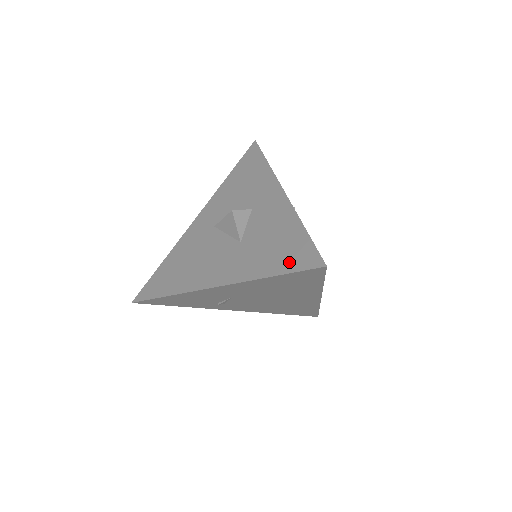
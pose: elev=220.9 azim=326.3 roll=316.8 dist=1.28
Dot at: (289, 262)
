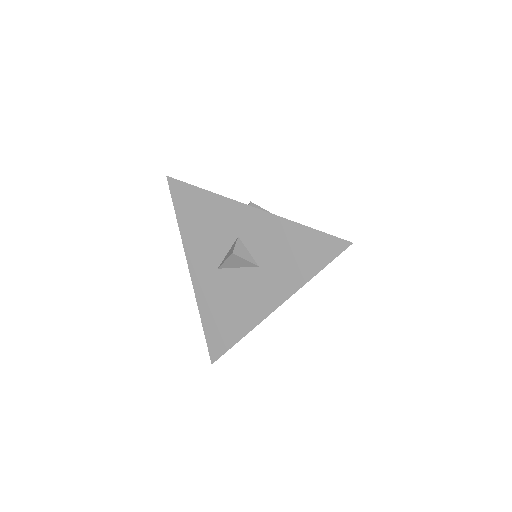
Dot at: (319, 257)
